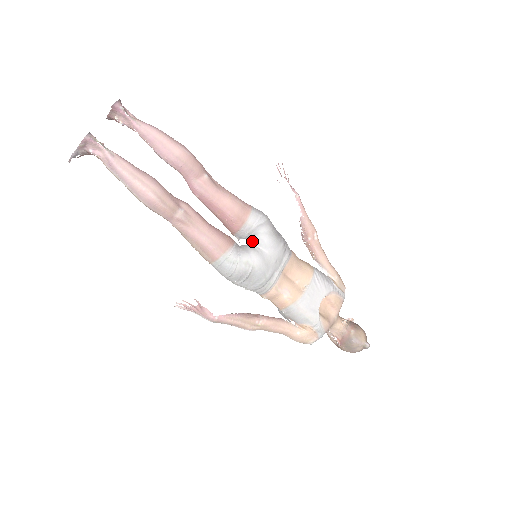
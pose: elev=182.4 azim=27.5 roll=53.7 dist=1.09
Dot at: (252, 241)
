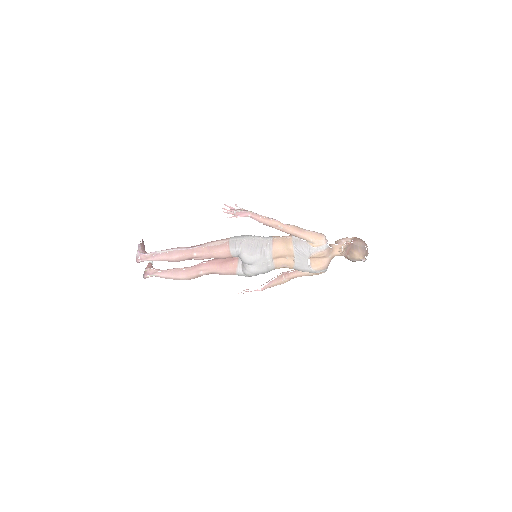
Dot at: (243, 262)
